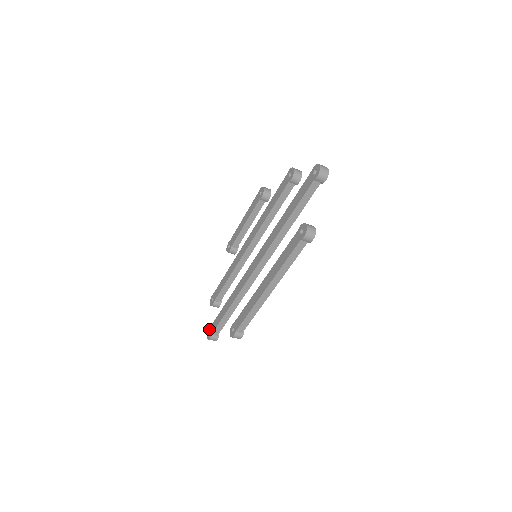
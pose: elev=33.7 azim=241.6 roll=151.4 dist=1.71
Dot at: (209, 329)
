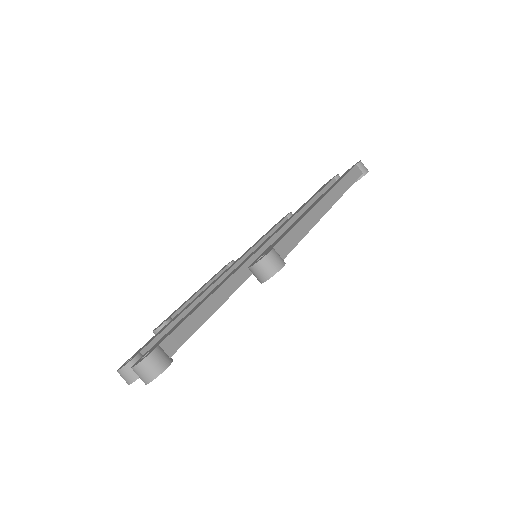
Dot at: occluded
